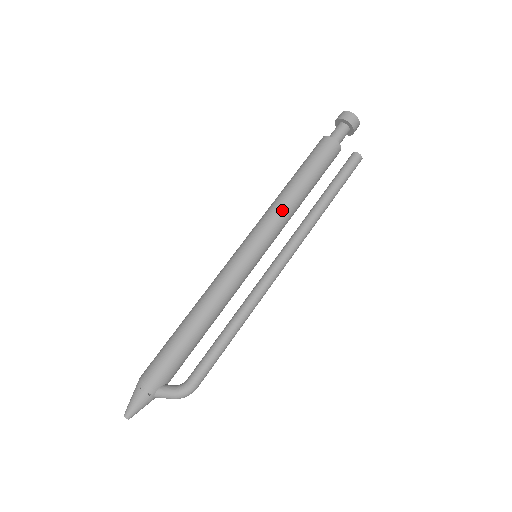
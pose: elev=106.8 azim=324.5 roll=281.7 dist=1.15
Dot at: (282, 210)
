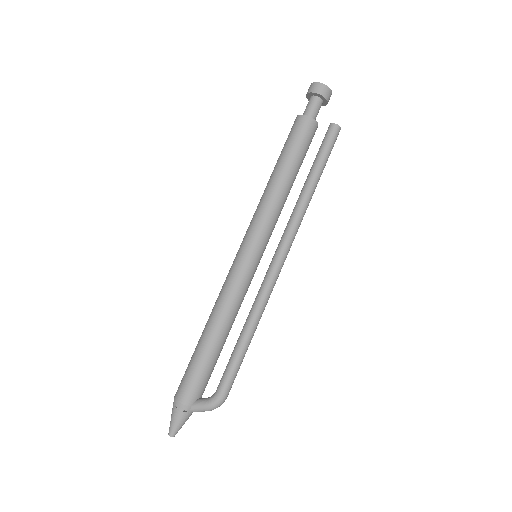
Dot at: (270, 204)
